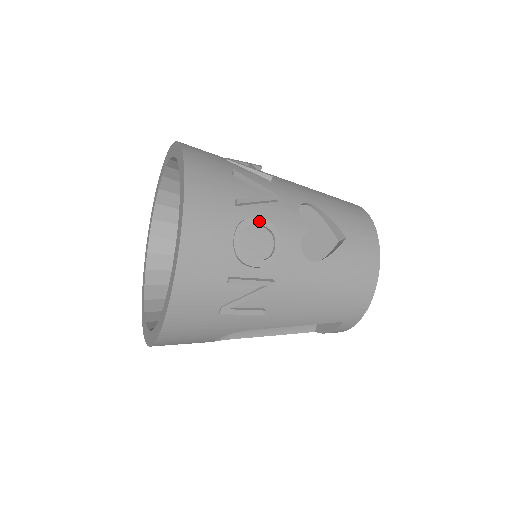
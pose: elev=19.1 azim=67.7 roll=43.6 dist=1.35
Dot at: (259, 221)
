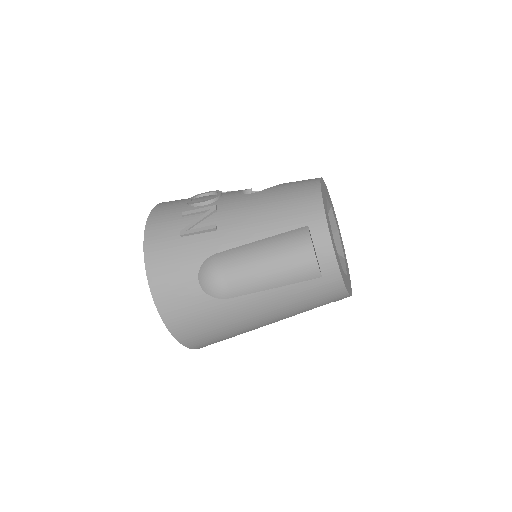
Dot at: (208, 192)
